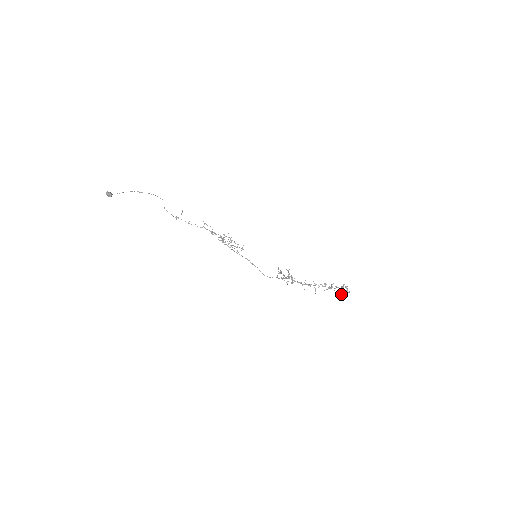
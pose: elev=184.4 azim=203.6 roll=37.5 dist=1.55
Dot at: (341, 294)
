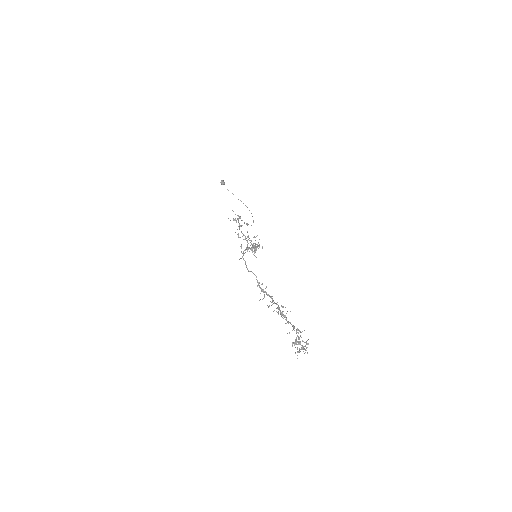
Dot at: (292, 346)
